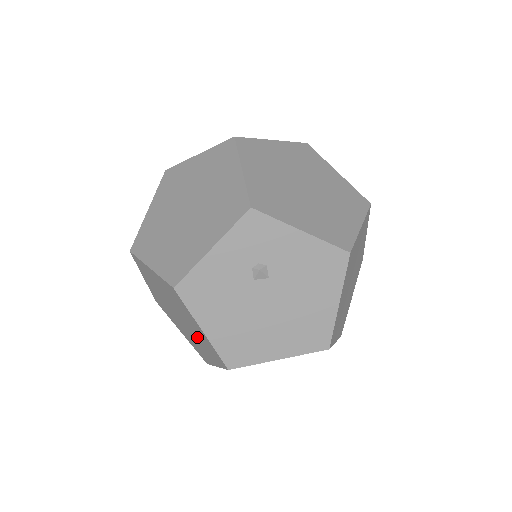
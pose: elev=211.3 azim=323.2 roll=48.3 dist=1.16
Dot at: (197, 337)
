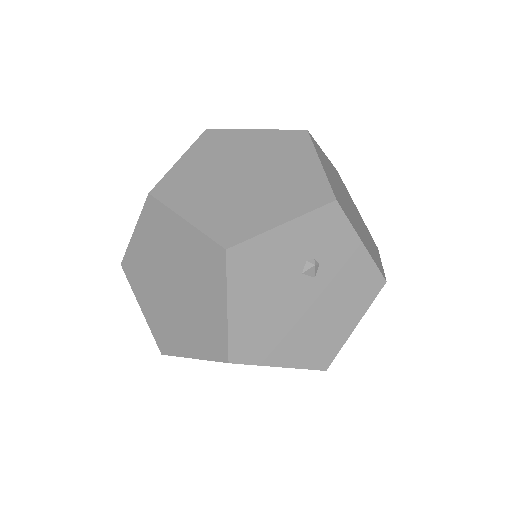
Dot at: (192, 317)
